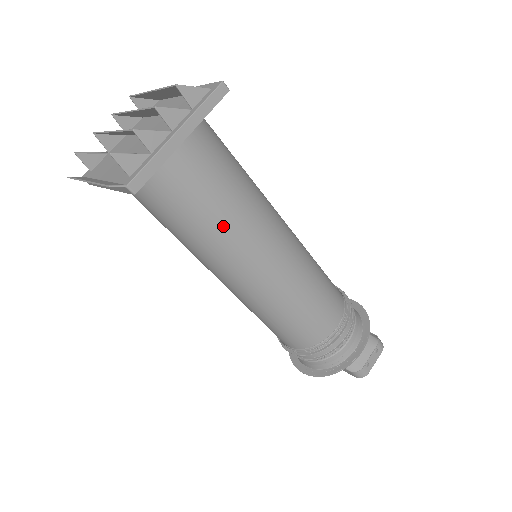
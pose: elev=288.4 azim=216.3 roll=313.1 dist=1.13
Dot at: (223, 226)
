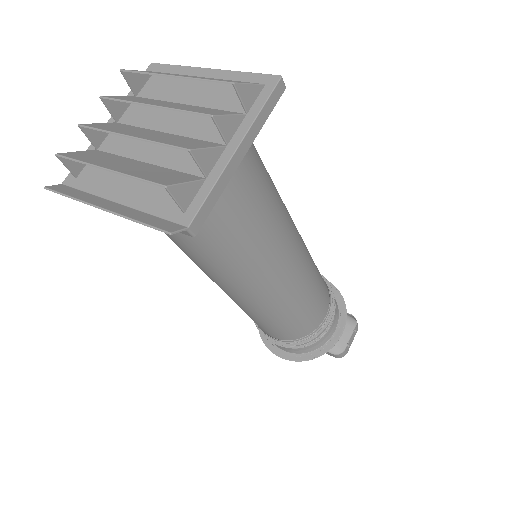
Dot at: (255, 244)
